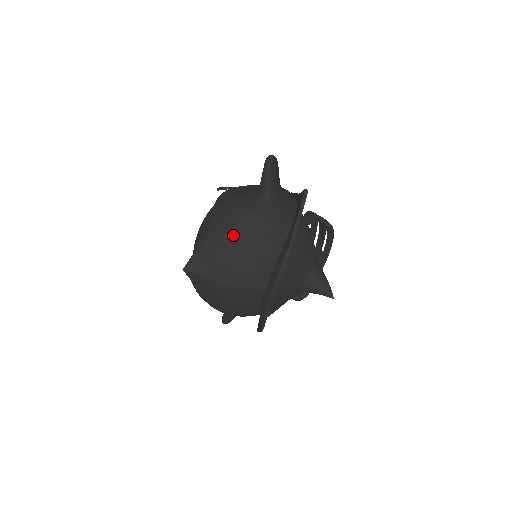
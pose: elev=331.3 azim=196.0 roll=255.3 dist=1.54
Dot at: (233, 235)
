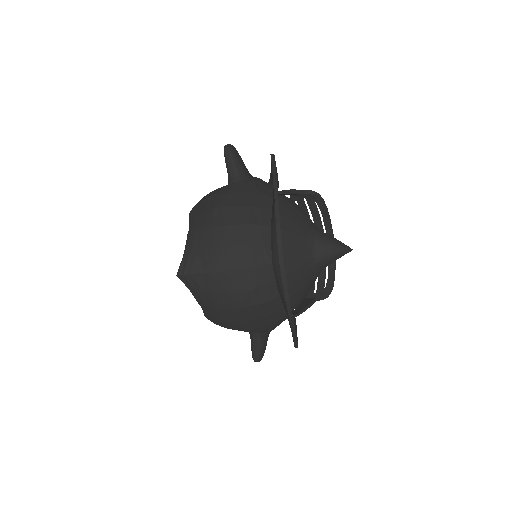
Dot at: (215, 216)
